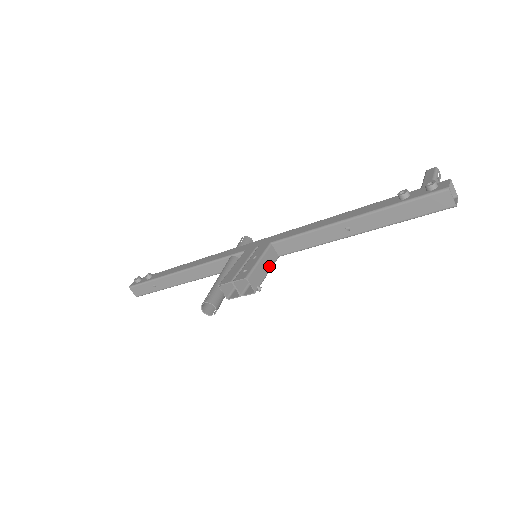
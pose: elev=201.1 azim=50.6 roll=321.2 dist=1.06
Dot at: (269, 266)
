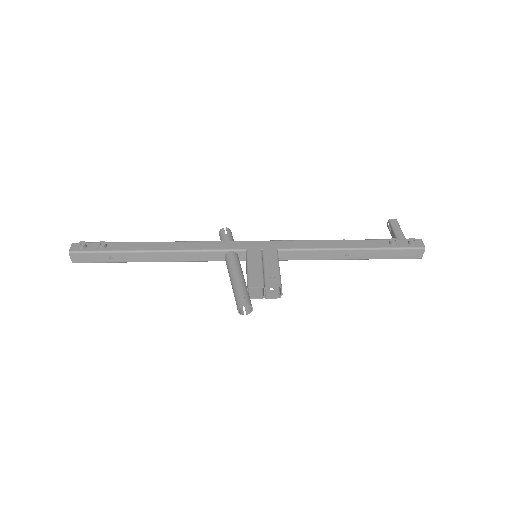
Dot at: occluded
